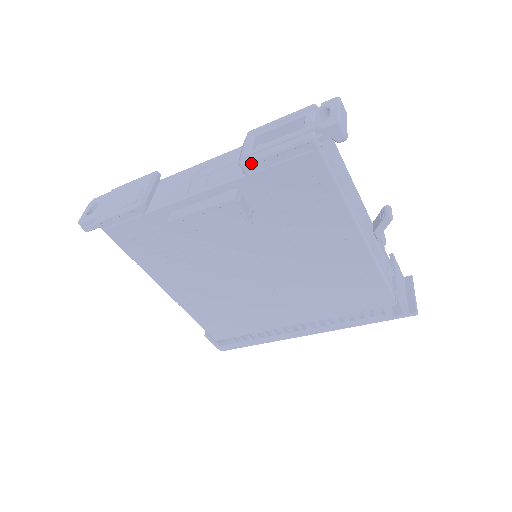
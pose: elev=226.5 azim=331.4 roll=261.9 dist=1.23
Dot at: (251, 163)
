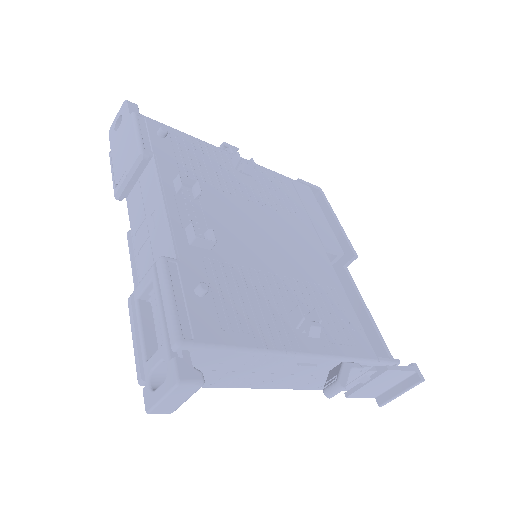
Dot at: (131, 313)
